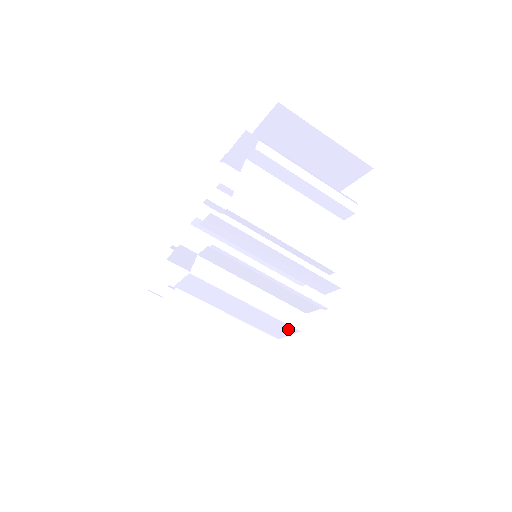
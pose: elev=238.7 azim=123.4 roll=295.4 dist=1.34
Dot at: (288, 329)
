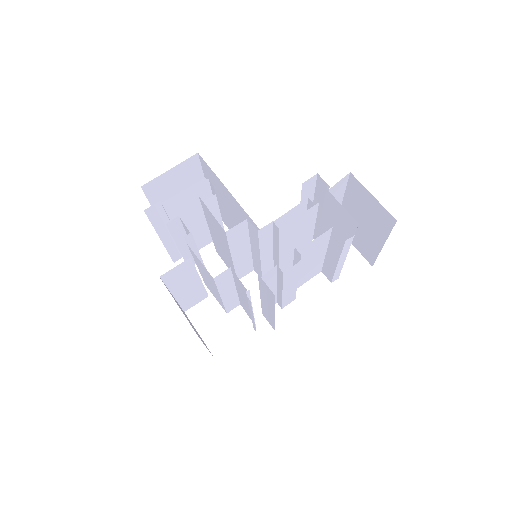
Dot at: occluded
